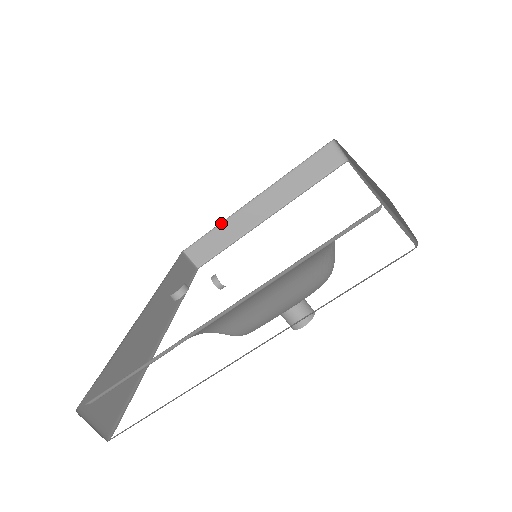
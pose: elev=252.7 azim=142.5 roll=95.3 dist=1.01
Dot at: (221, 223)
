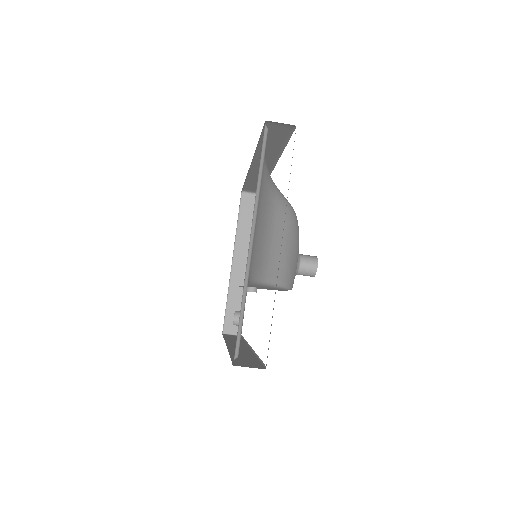
Dot at: (228, 294)
